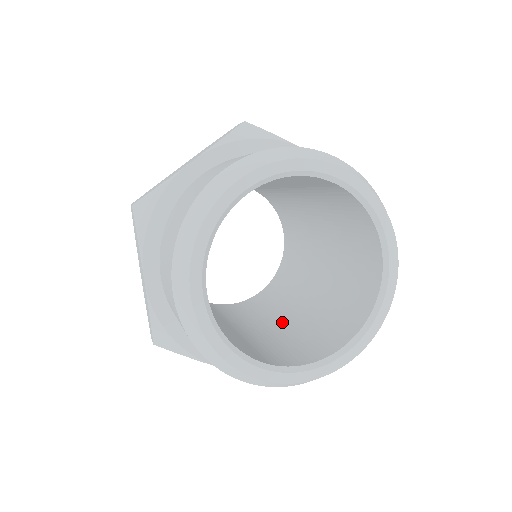
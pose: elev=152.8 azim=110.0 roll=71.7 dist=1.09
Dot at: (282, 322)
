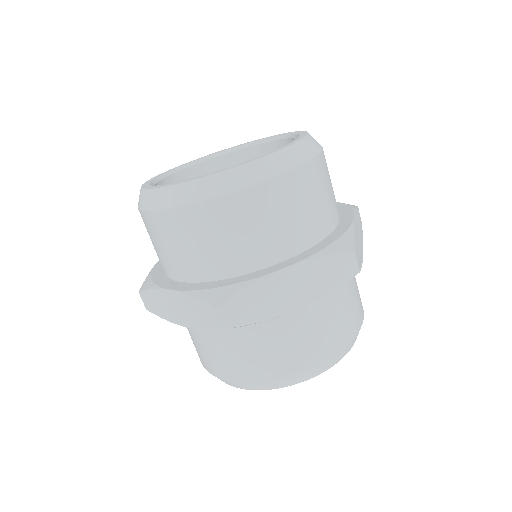
Dot at: occluded
